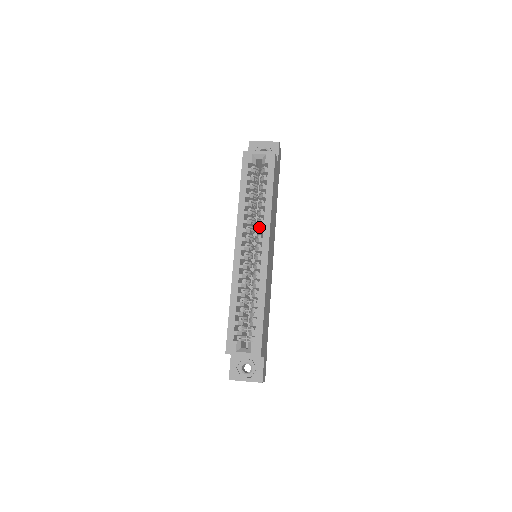
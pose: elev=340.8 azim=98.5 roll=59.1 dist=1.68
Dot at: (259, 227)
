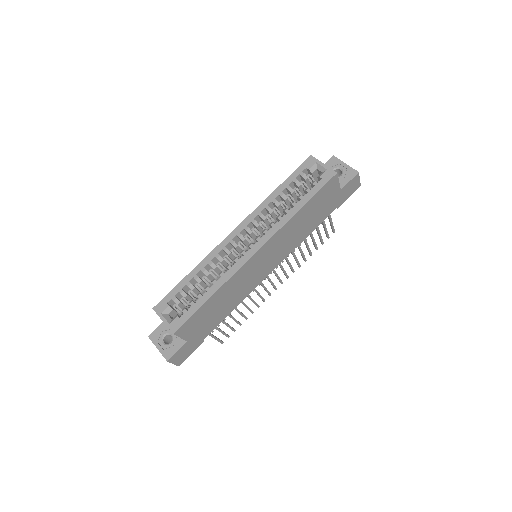
Dot at: (269, 228)
